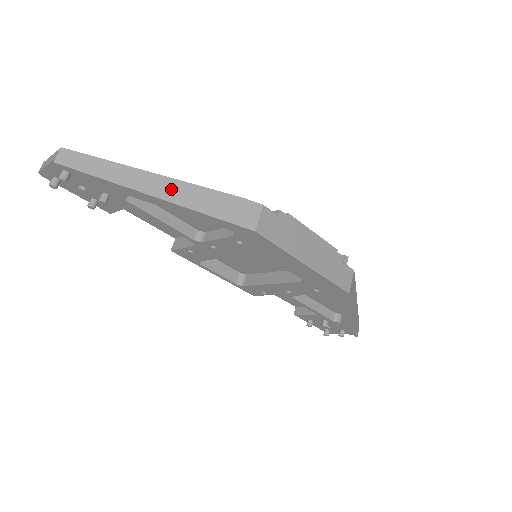
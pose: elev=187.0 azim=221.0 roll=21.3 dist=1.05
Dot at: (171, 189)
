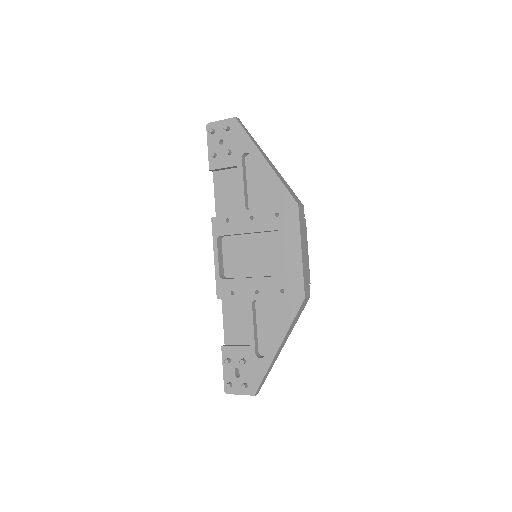
Dot at: (272, 165)
